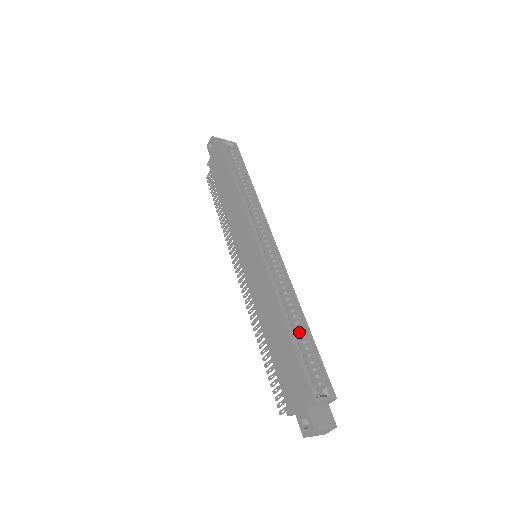
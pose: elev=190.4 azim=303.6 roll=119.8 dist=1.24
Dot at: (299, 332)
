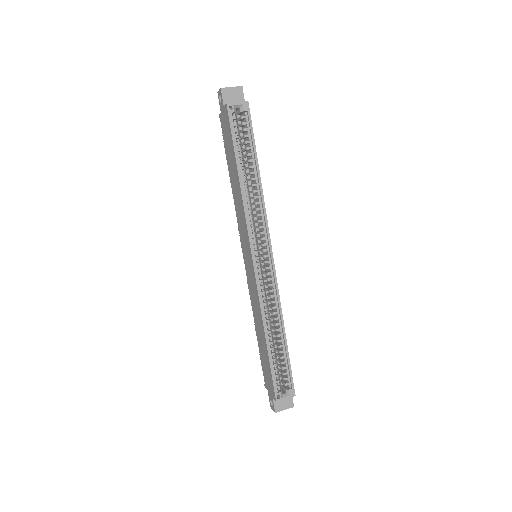
Dot at: (279, 341)
